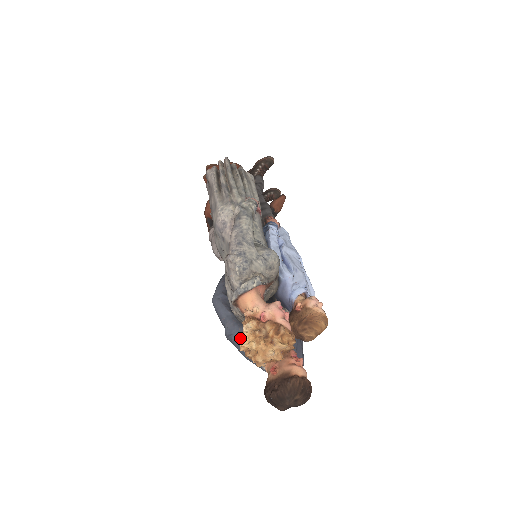
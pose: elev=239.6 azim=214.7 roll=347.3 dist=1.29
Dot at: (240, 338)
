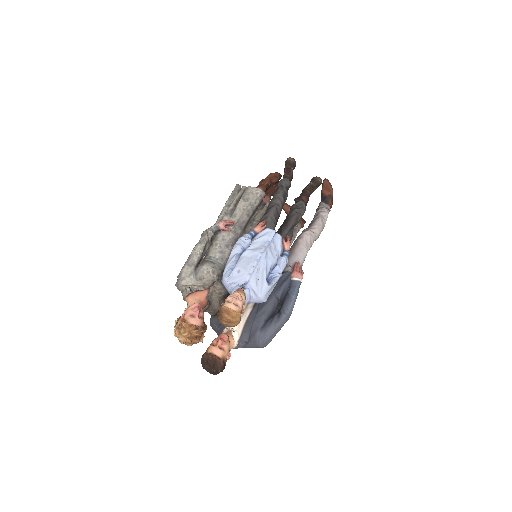
Dot at: occluded
